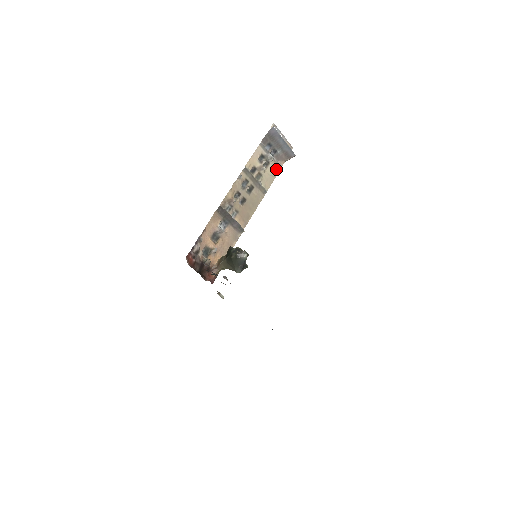
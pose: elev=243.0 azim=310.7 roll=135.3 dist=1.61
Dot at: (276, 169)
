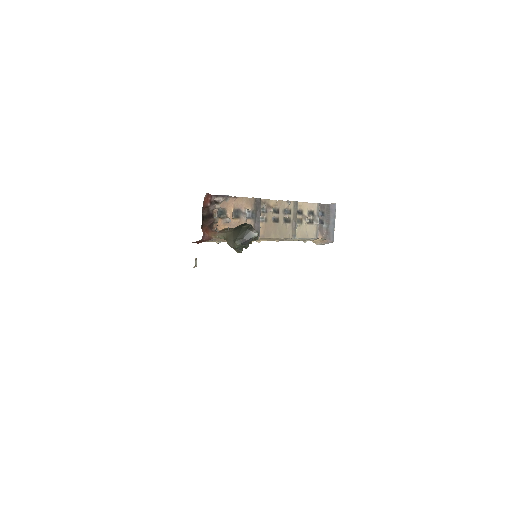
Dot at: (313, 234)
